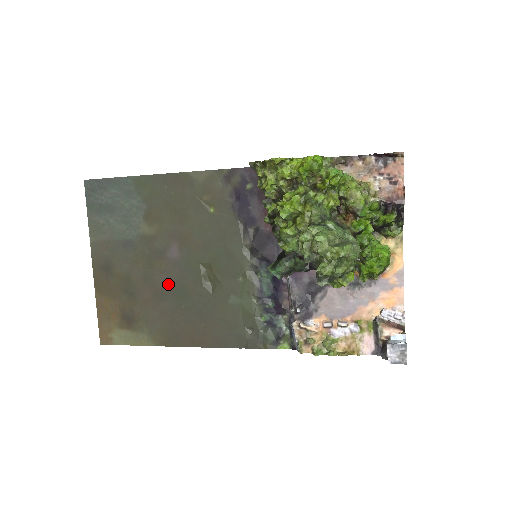
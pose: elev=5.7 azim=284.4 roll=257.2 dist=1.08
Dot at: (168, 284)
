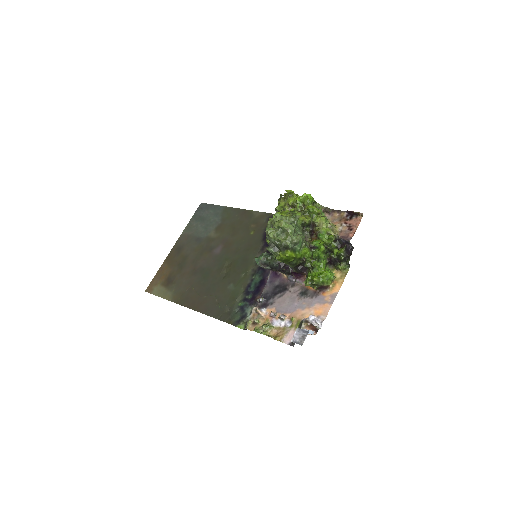
Dot at: (203, 267)
